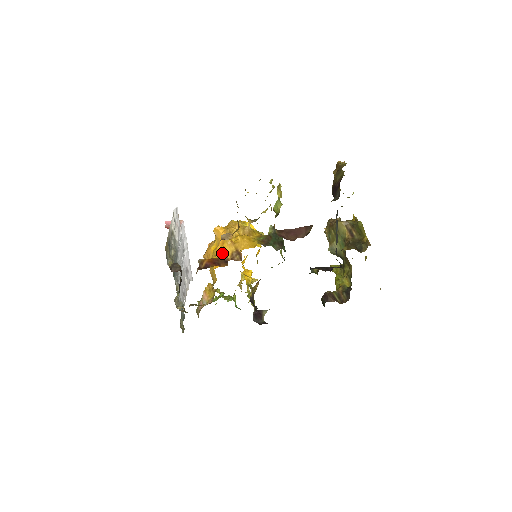
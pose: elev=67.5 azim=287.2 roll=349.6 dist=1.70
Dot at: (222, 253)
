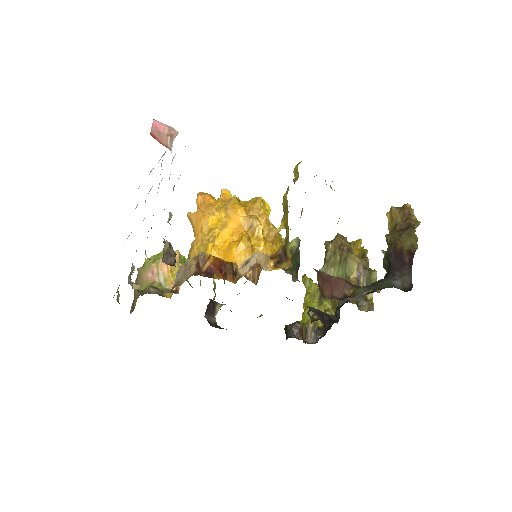
Dot at: (231, 252)
